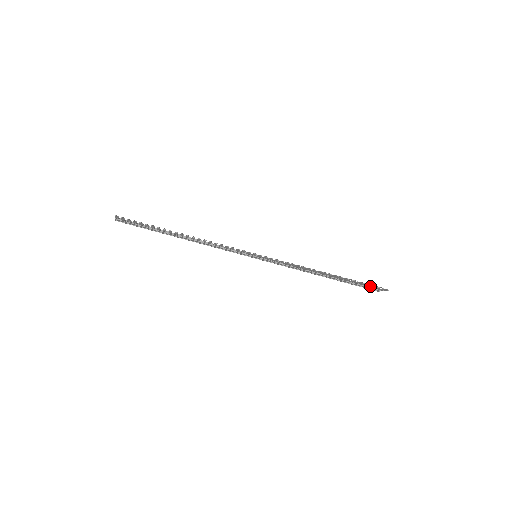
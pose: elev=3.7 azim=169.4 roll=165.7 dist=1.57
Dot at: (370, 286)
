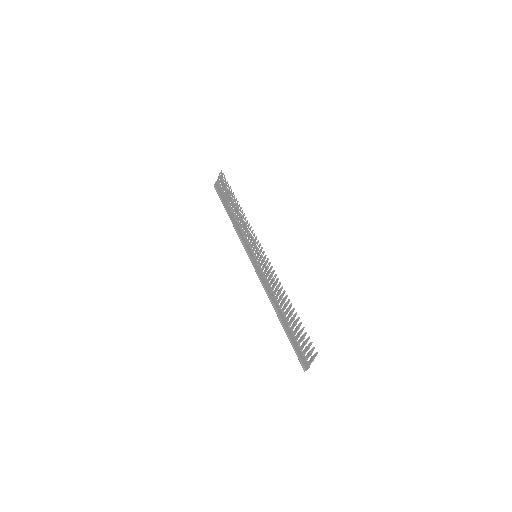
Dot at: occluded
